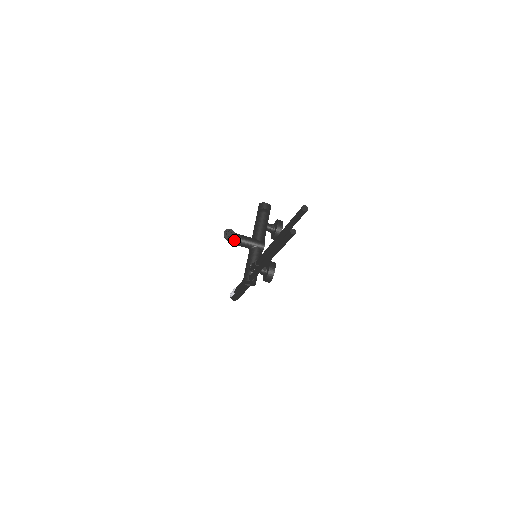
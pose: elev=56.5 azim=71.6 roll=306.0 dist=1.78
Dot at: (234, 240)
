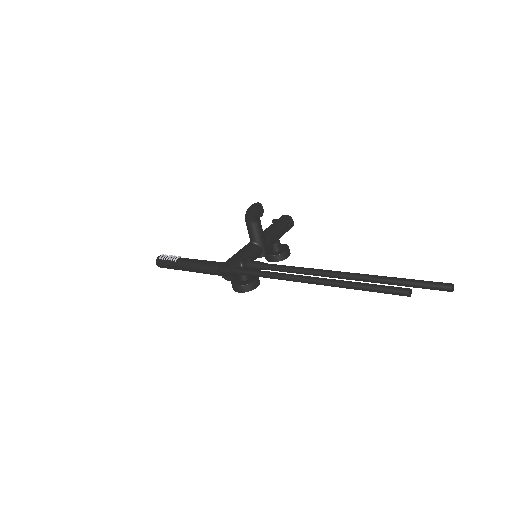
Dot at: (255, 220)
